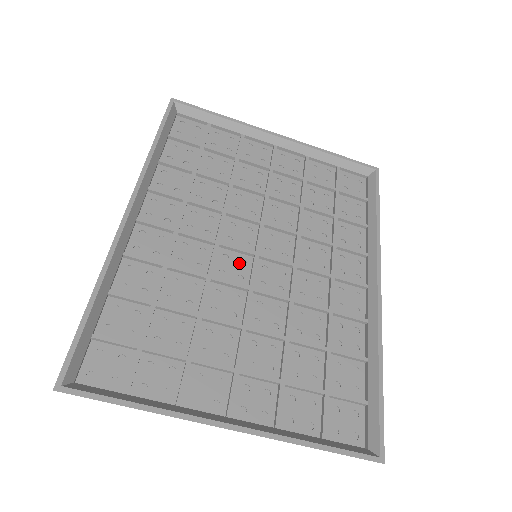
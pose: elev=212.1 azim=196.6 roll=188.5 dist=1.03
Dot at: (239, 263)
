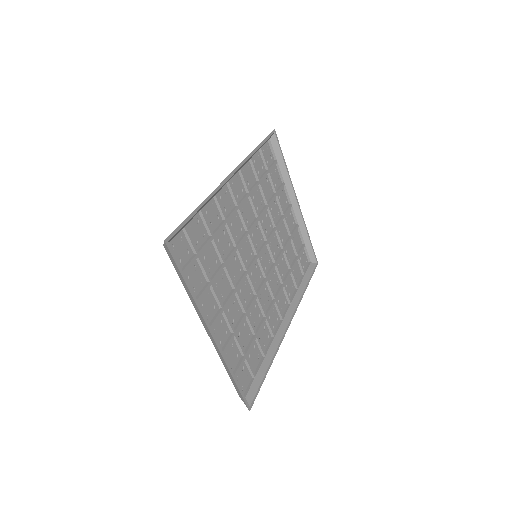
Dot at: (249, 252)
